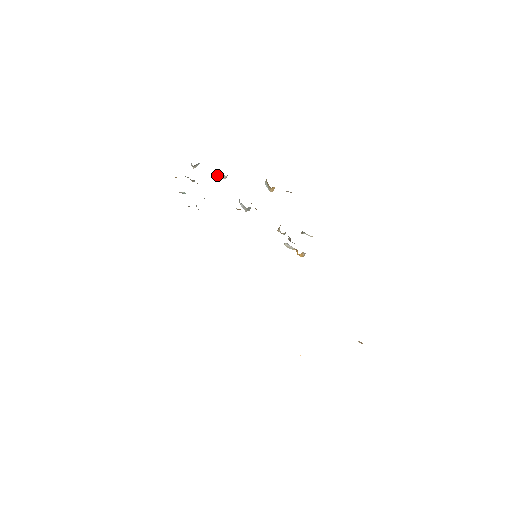
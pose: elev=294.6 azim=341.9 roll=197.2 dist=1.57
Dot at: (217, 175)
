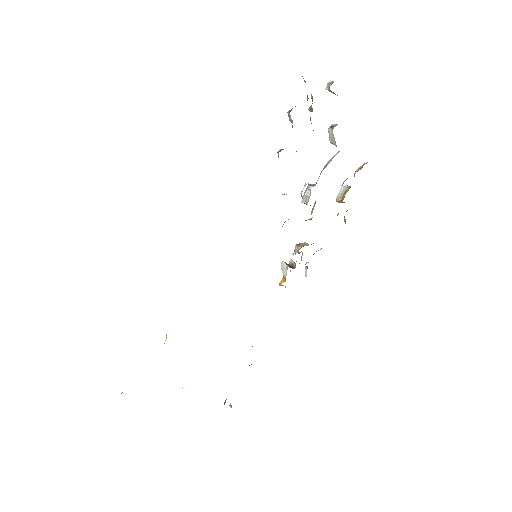
Dot at: (332, 132)
